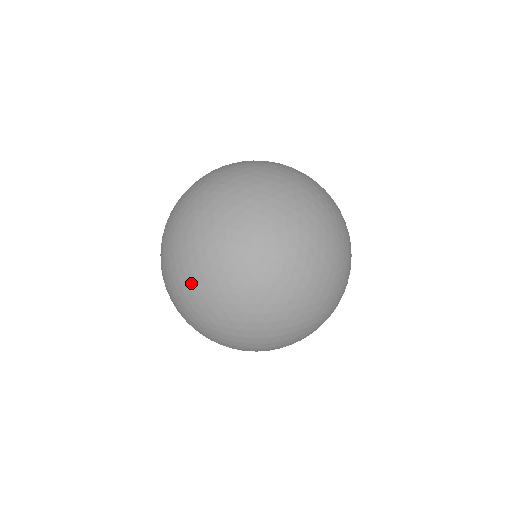
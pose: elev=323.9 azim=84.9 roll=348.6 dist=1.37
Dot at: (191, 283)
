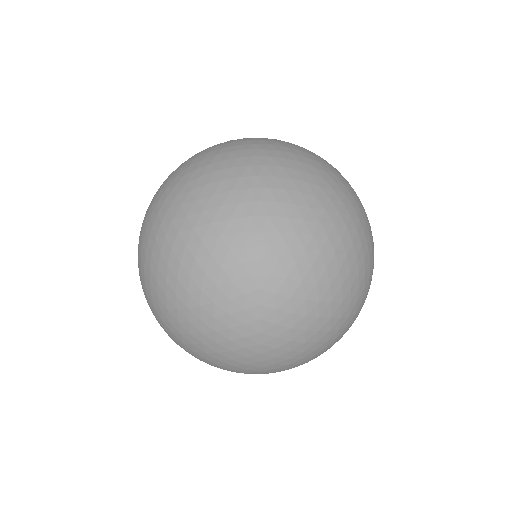
Dot at: (296, 350)
